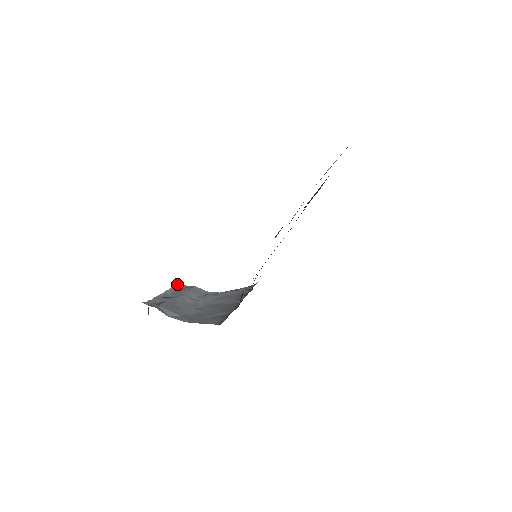
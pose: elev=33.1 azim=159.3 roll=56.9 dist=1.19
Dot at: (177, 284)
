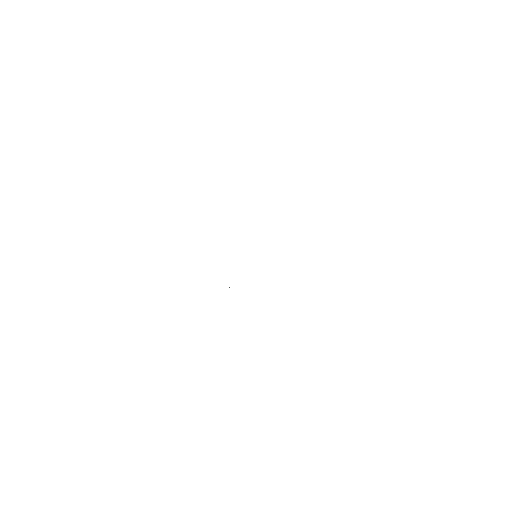
Dot at: occluded
